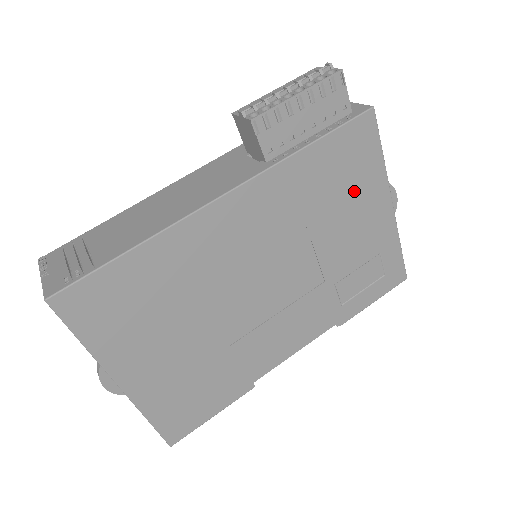
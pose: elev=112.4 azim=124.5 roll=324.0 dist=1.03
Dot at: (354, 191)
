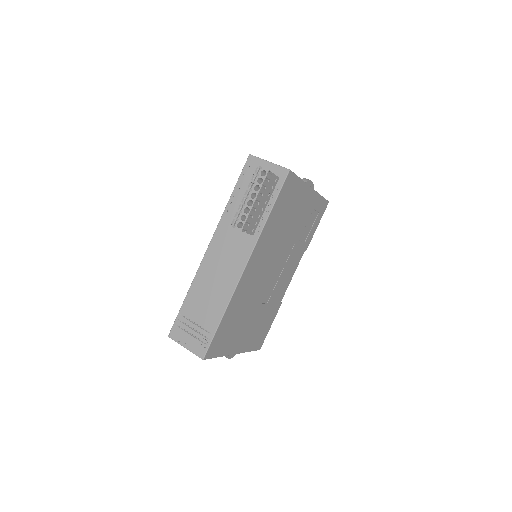
Dot at: (294, 205)
